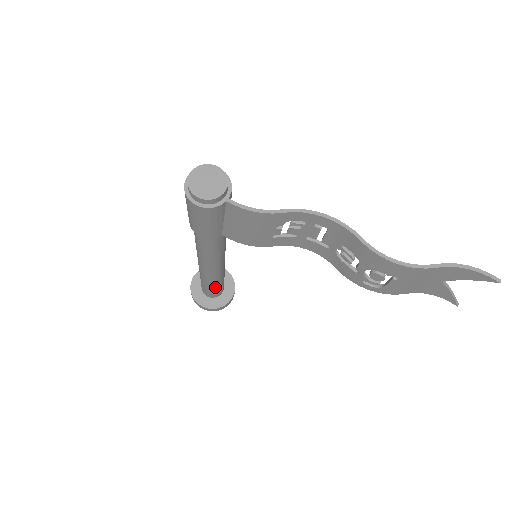
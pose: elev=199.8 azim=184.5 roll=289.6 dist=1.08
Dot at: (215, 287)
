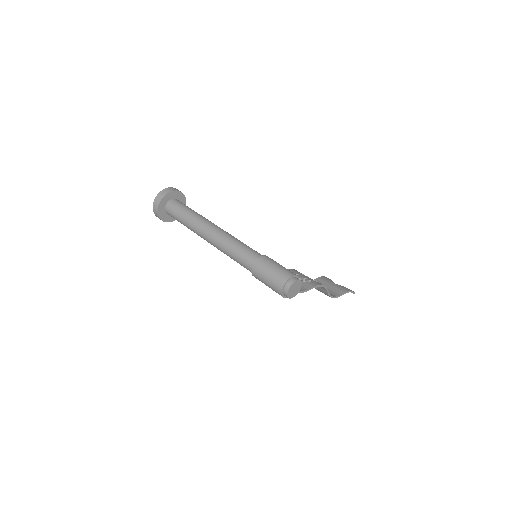
Dot at: occluded
